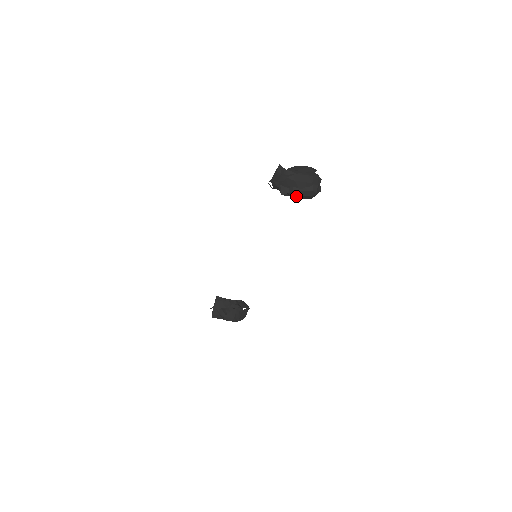
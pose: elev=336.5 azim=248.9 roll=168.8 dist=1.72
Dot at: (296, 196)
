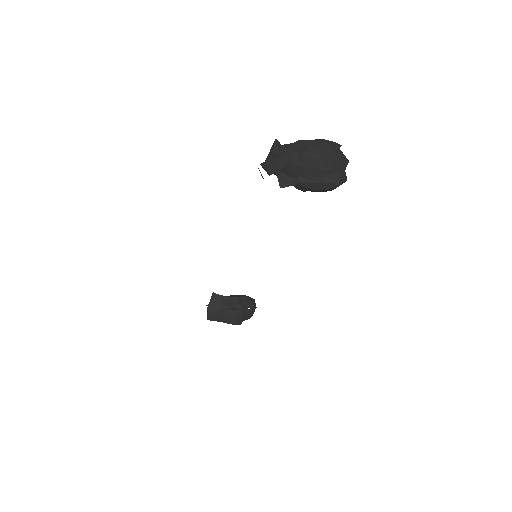
Dot at: (305, 189)
